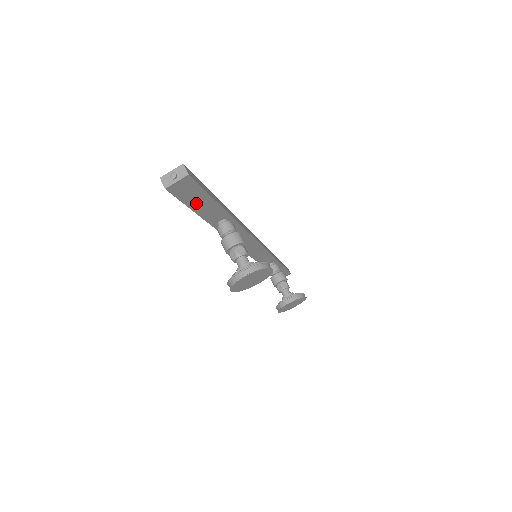
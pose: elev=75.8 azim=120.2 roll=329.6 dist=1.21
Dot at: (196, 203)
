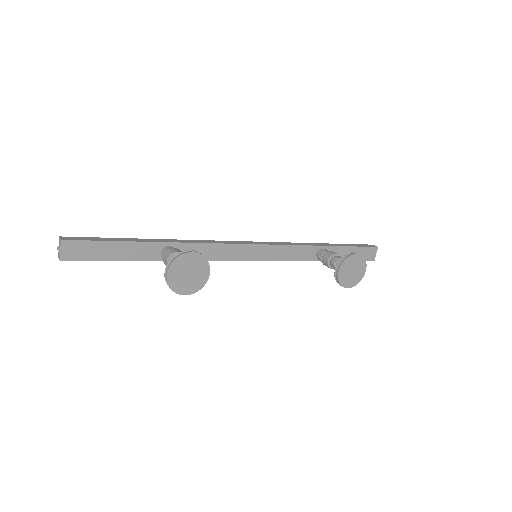
Dot at: (109, 254)
